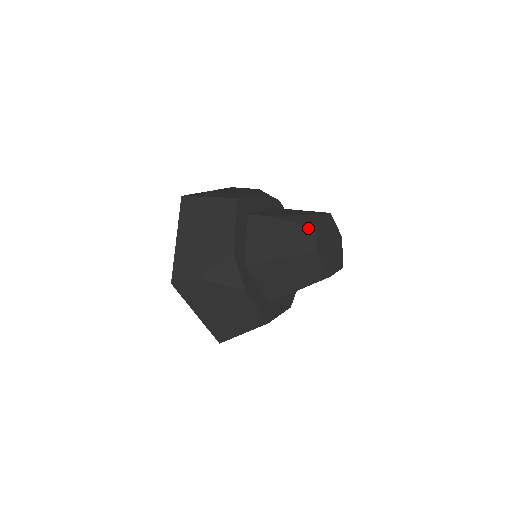
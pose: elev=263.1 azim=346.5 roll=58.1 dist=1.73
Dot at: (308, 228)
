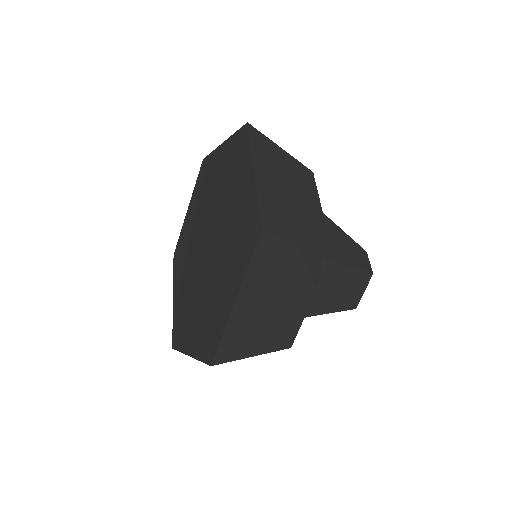
Dot at: (360, 246)
